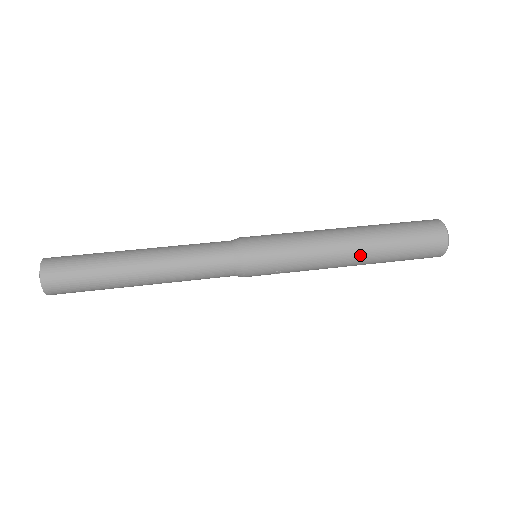
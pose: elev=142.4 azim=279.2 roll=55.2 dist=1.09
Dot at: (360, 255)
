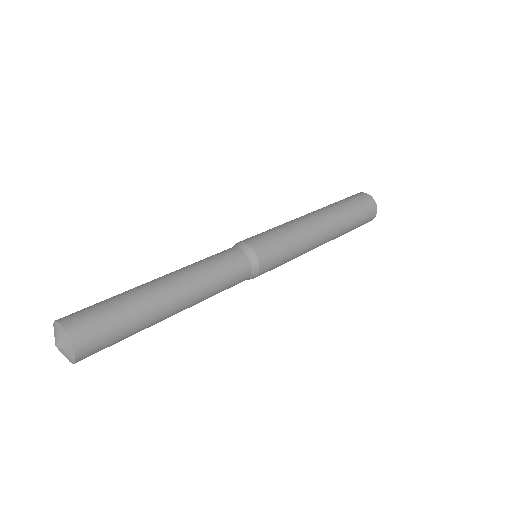
Dot at: (330, 222)
